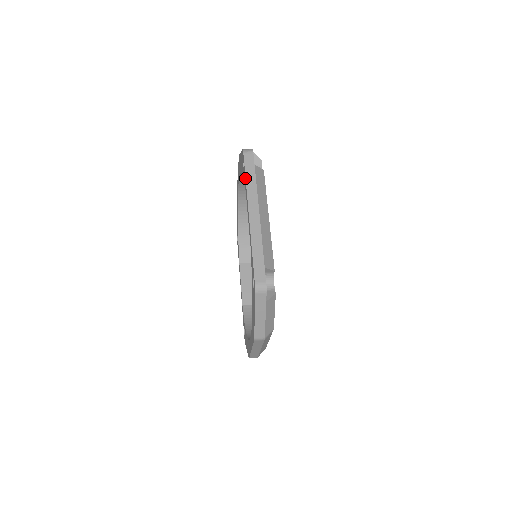
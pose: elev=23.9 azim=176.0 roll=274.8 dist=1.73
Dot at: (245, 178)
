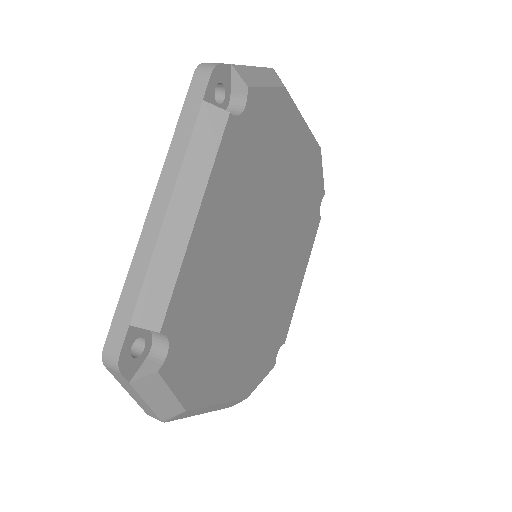
Dot at: (176, 128)
